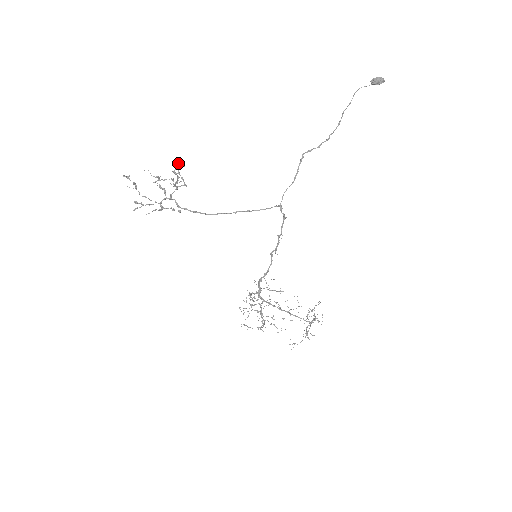
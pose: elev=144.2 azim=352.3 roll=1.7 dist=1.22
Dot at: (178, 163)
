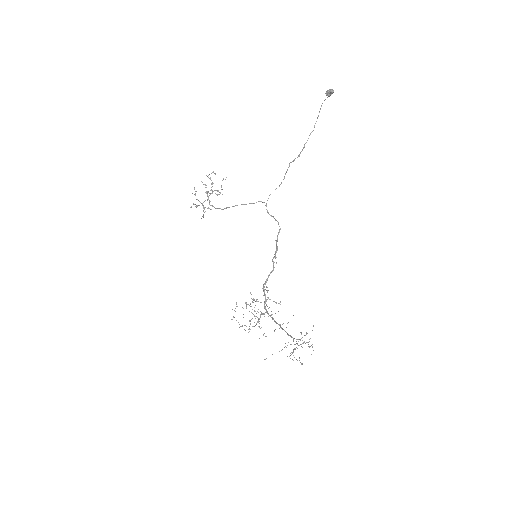
Dot at: occluded
